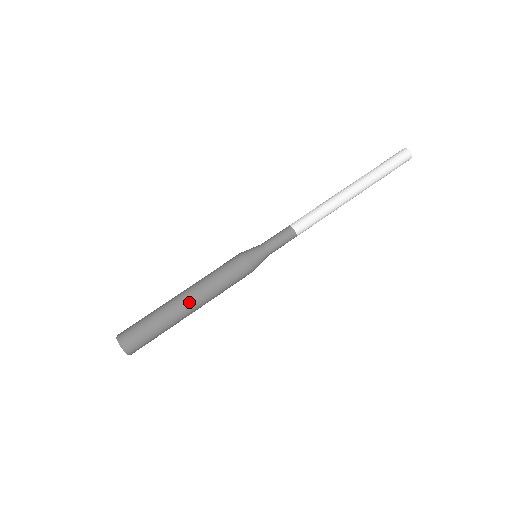
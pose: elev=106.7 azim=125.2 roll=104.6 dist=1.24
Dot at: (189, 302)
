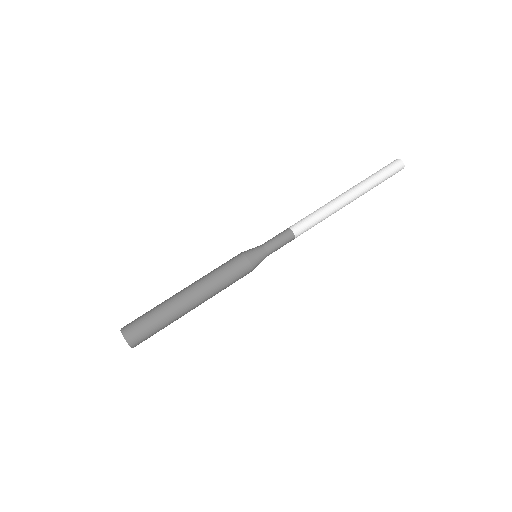
Dot at: (196, 304)
